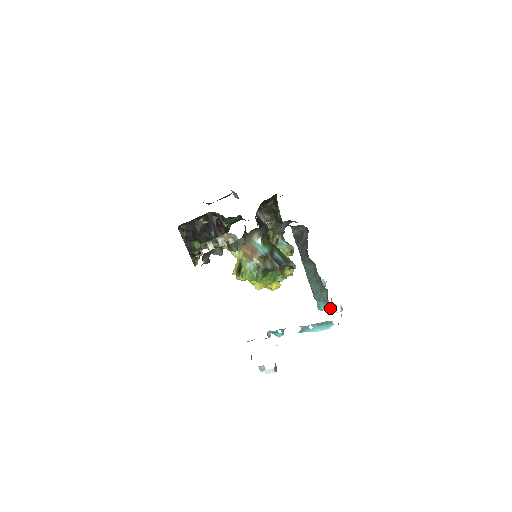
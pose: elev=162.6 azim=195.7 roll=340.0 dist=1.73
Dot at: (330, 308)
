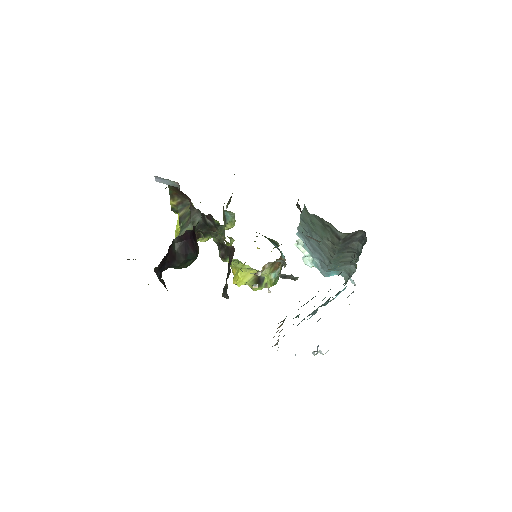
Dot at: occluded
